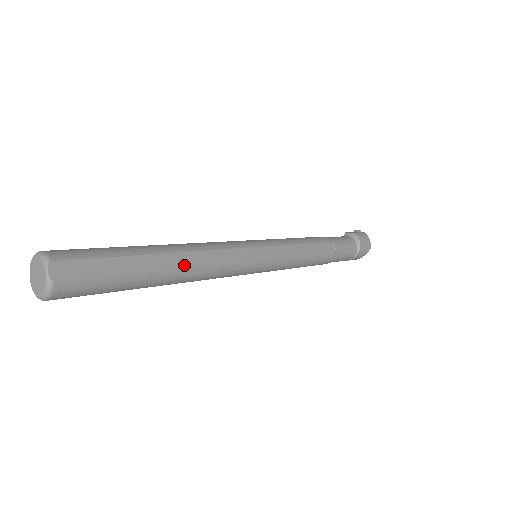
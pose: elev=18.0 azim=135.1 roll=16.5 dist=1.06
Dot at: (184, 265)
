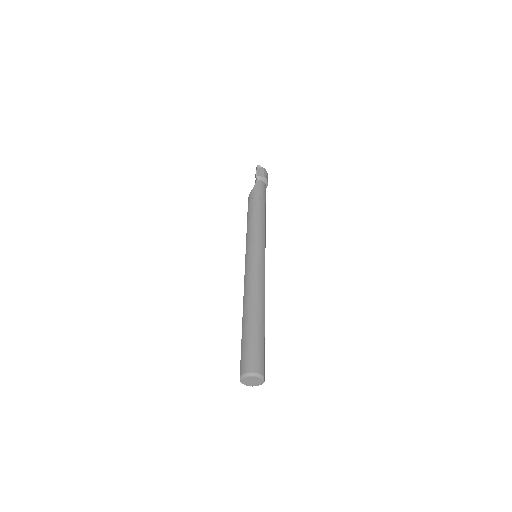
Dot at: occluded
